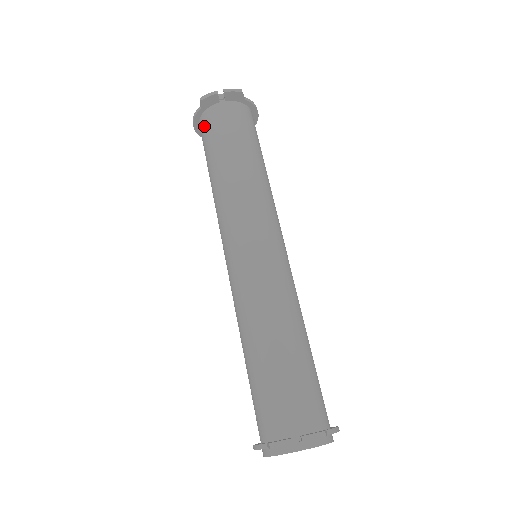
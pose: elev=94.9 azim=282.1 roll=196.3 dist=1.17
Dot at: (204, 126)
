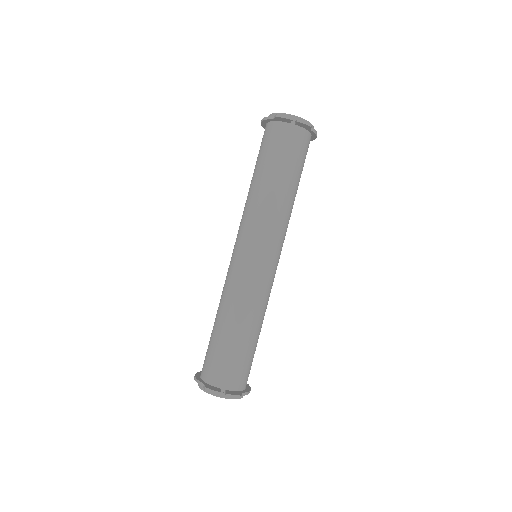
Dot at: (269, 134)
